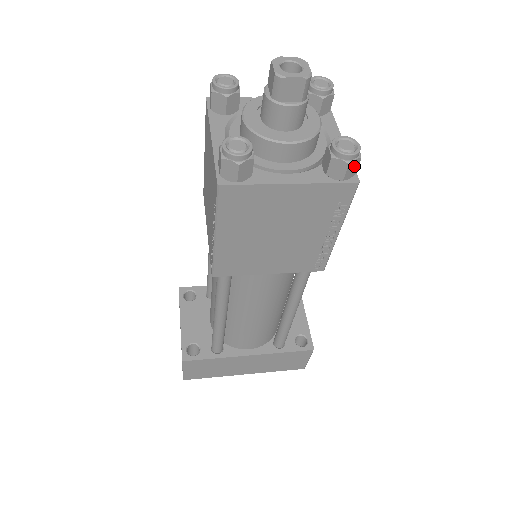
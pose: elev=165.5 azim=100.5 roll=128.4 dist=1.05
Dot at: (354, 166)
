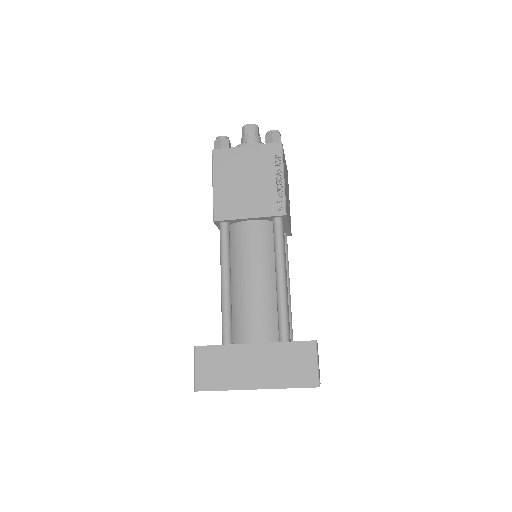
Dot at: (277, 137)
